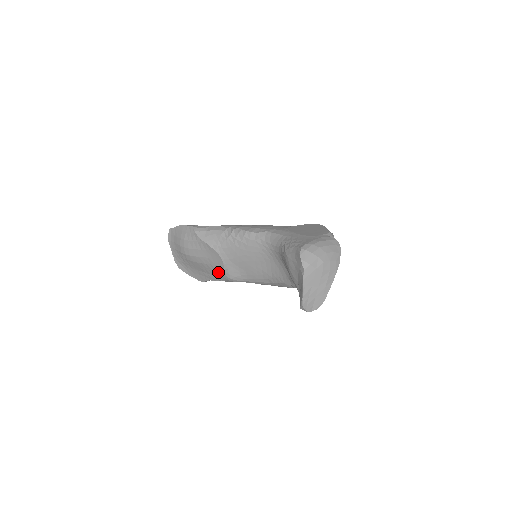
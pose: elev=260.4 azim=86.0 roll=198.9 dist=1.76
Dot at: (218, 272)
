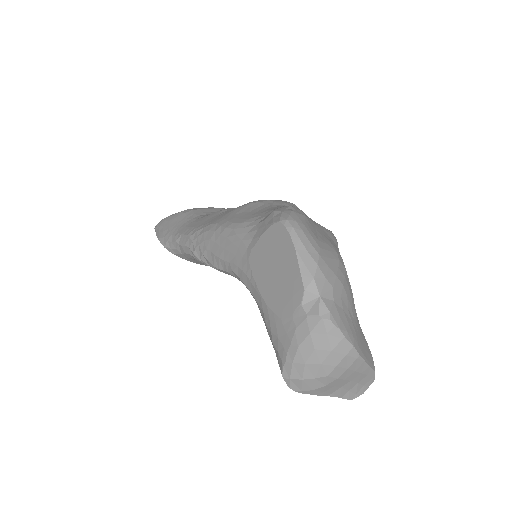
Dot at: occluded
